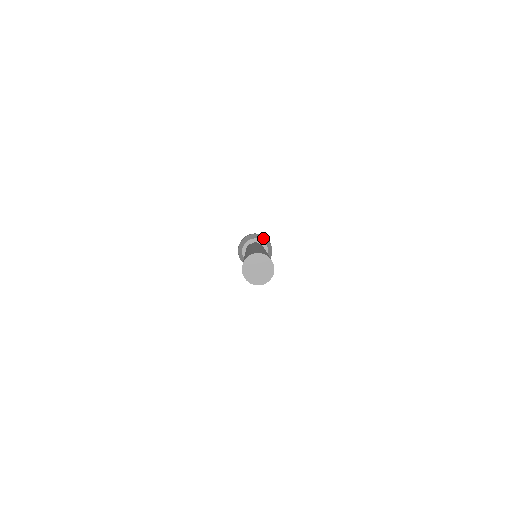
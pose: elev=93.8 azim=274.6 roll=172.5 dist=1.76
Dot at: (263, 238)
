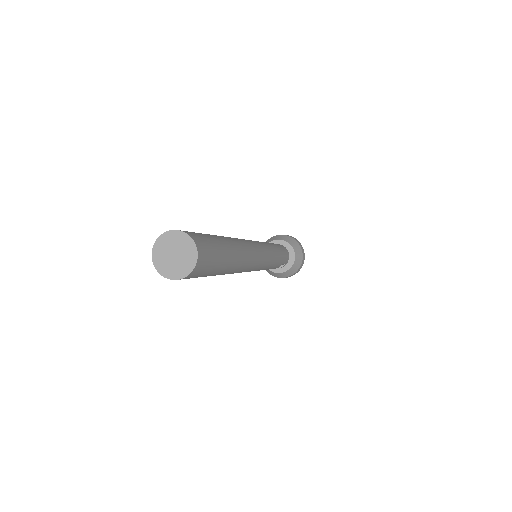
Dot at: (286, 238)
